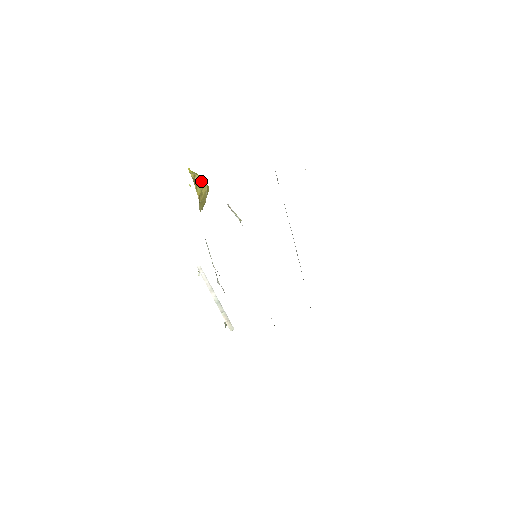
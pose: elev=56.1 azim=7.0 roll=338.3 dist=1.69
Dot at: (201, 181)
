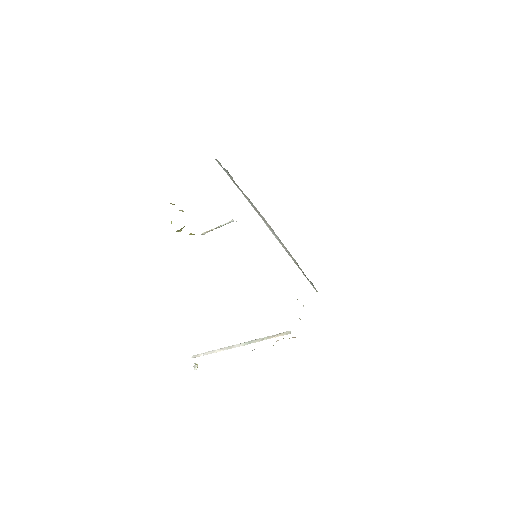
Dot at: occluded
